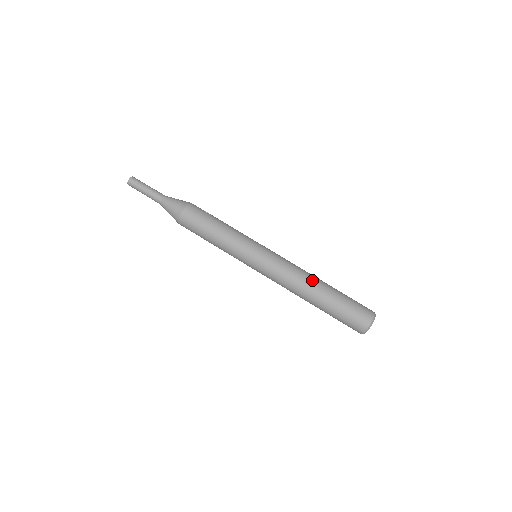
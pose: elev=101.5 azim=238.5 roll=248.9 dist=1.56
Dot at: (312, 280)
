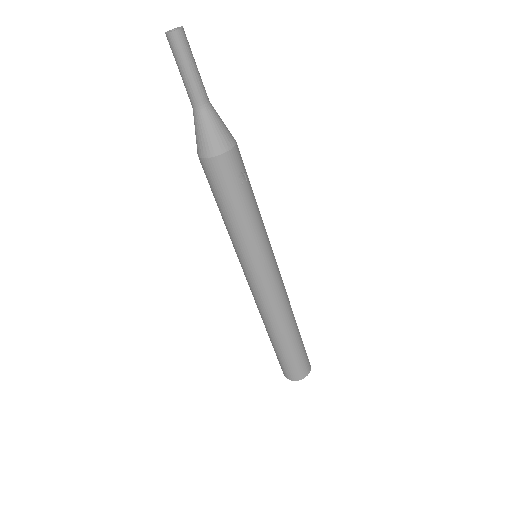
Dot at: (282, 324)
